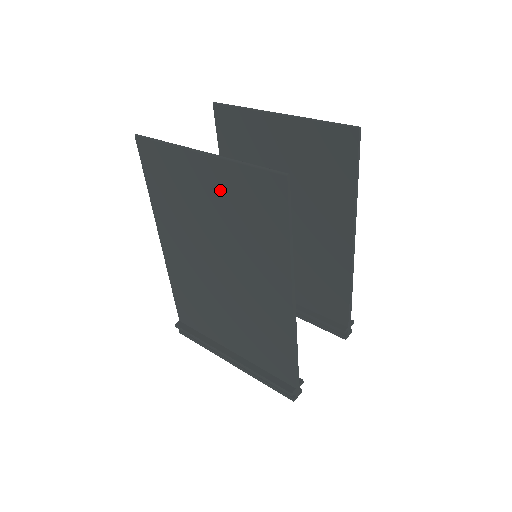
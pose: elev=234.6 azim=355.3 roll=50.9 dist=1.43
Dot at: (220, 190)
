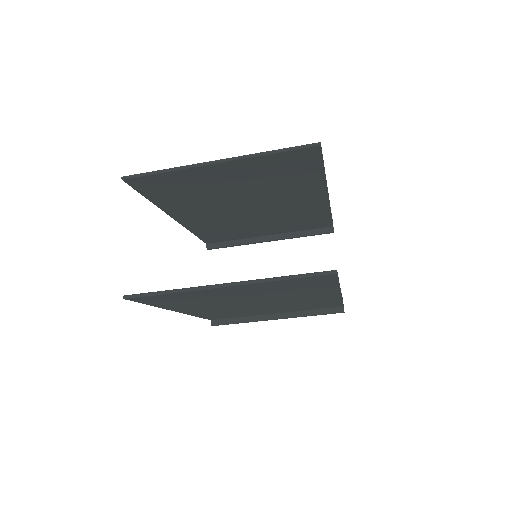
Dot at: (254, 290)
